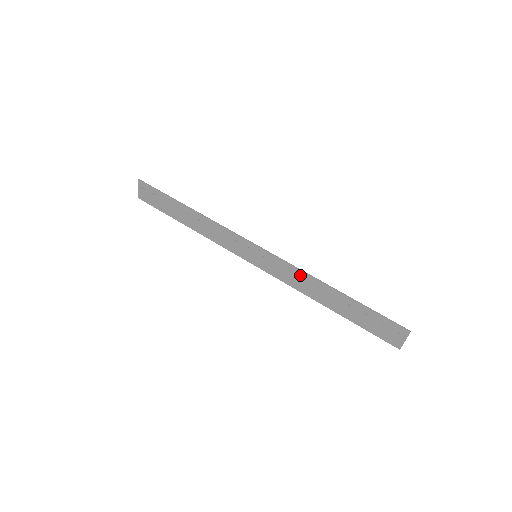
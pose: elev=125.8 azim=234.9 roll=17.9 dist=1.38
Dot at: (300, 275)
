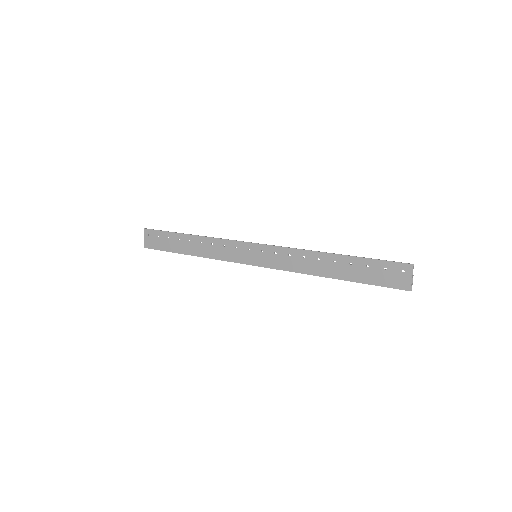
Dot at: (299, 254)
